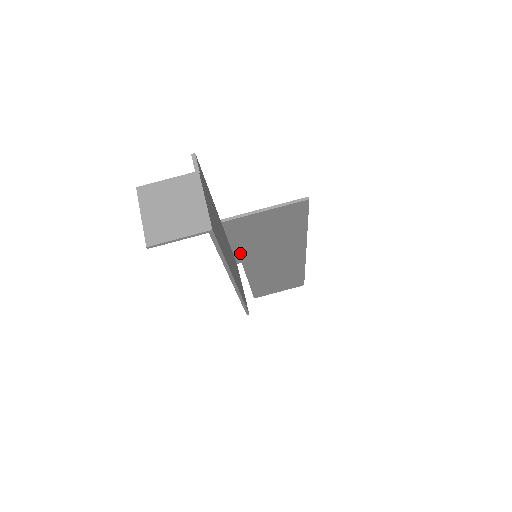
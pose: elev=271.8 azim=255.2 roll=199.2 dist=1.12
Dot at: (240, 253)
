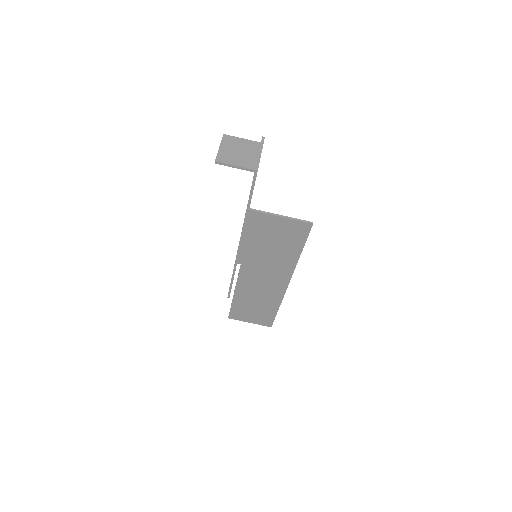
Dot at: (245, 252)
